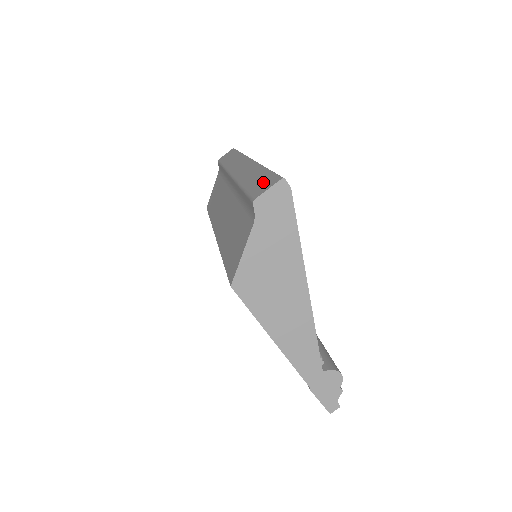
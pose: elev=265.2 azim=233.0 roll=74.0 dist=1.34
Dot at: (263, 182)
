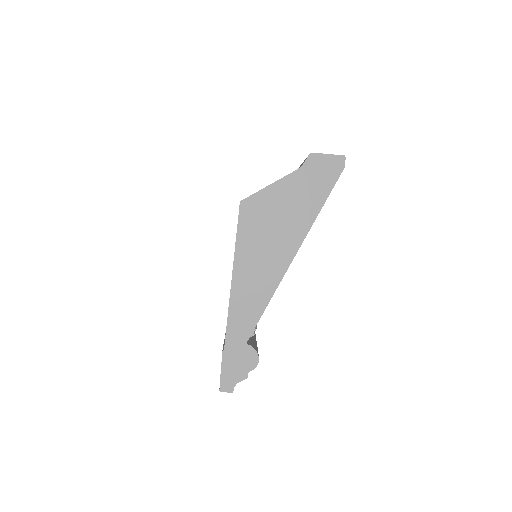
Dot at: occluded
